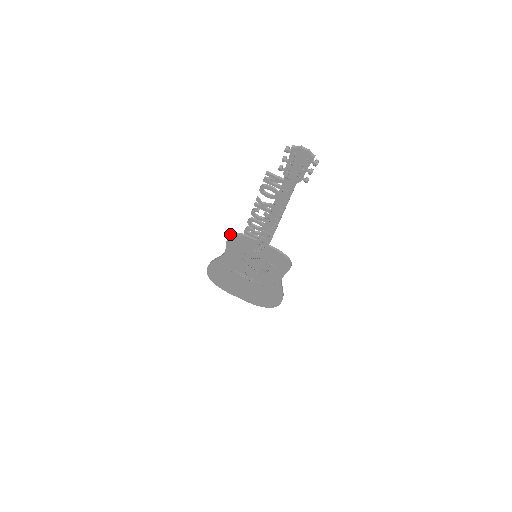
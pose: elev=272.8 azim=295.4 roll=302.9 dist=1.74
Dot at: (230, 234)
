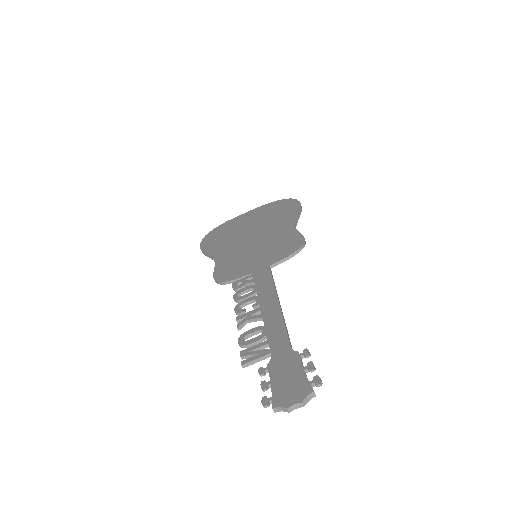
Dot at: occluded
